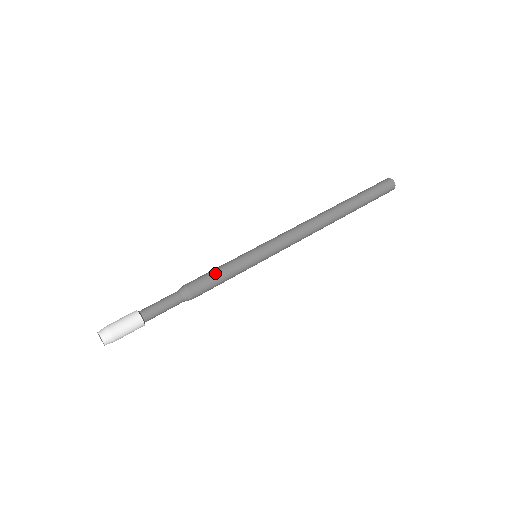
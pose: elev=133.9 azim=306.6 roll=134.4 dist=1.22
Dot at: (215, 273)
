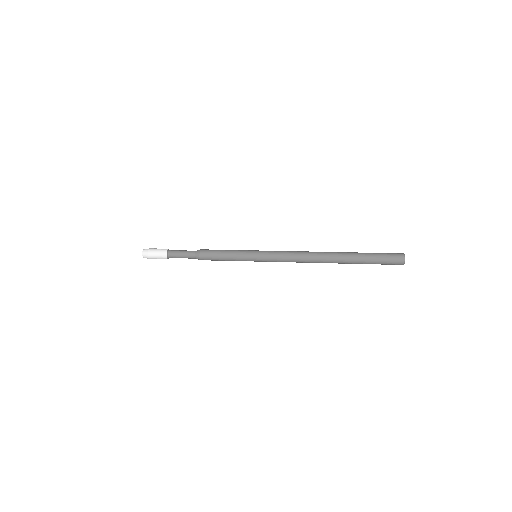
Dot at: (221, 250)
